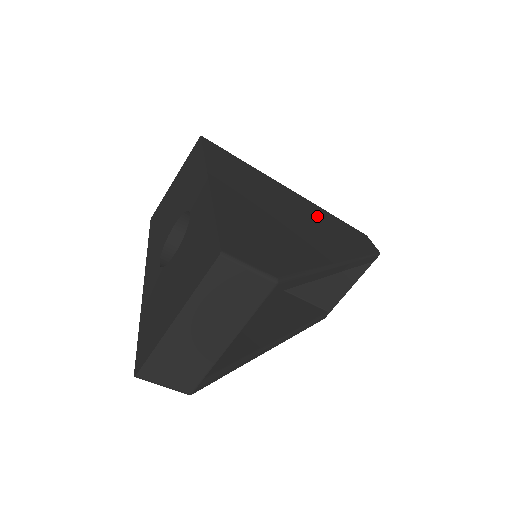
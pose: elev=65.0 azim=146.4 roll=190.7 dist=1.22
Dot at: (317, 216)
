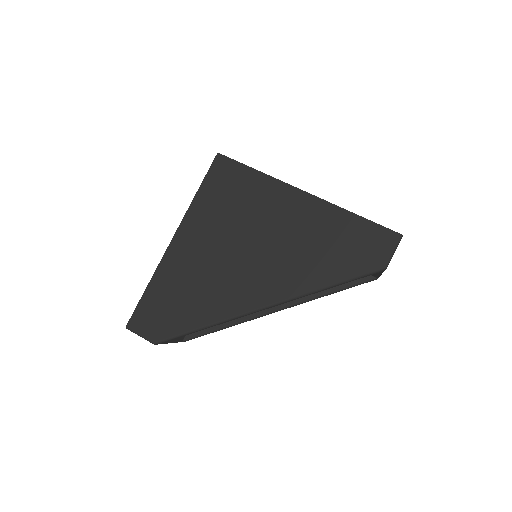
Dot at: (303, 234)
